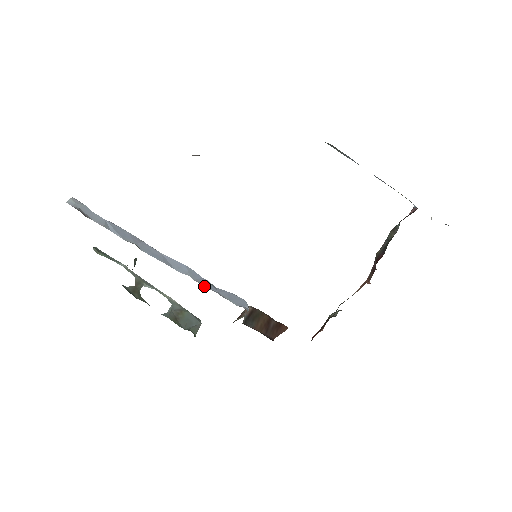
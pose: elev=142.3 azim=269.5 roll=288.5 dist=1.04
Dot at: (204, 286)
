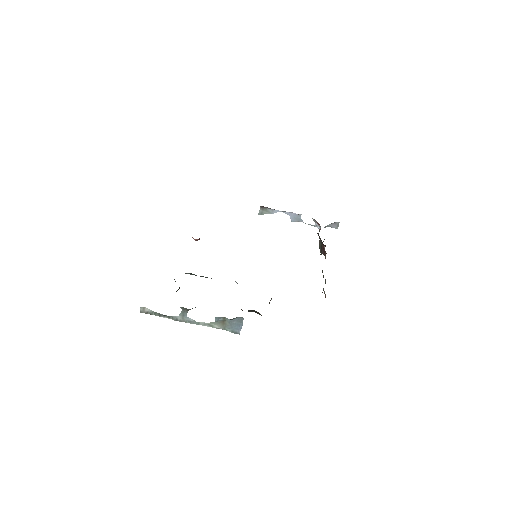
Dot at: occluded
